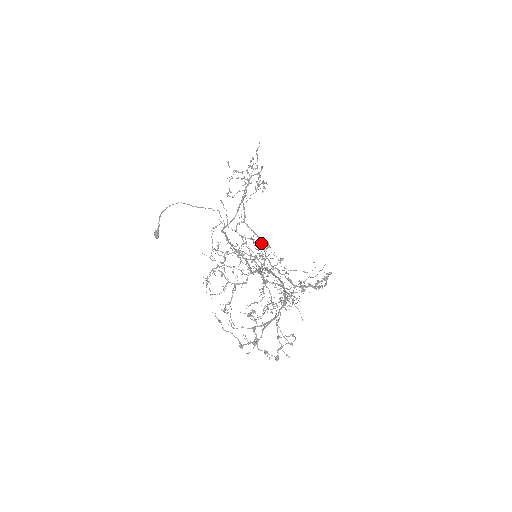
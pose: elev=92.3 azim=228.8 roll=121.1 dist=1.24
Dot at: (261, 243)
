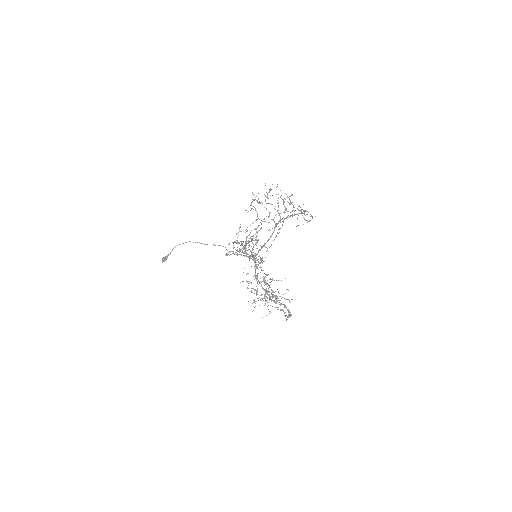
Dot at: occluded
